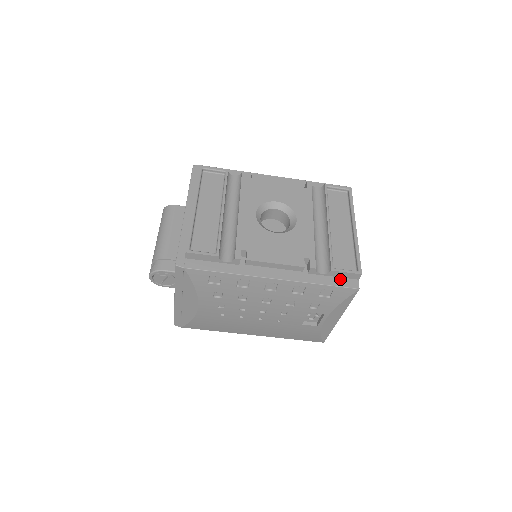
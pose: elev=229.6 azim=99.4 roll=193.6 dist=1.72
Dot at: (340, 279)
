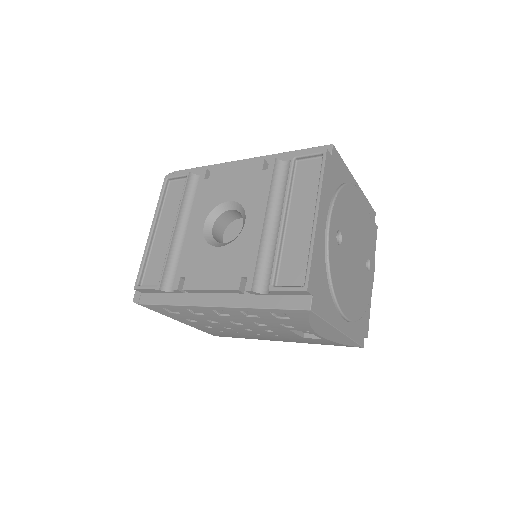
Dot at: (288, 298)
